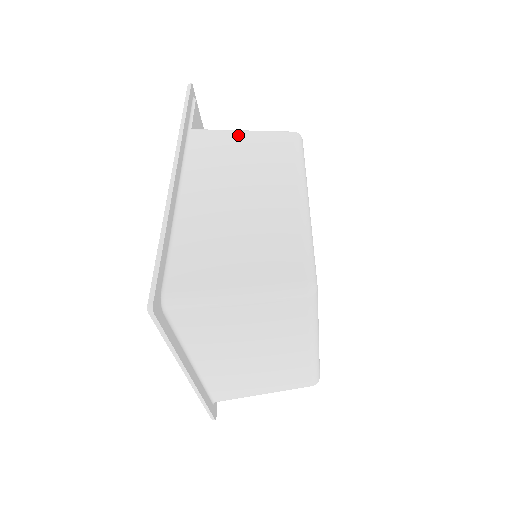
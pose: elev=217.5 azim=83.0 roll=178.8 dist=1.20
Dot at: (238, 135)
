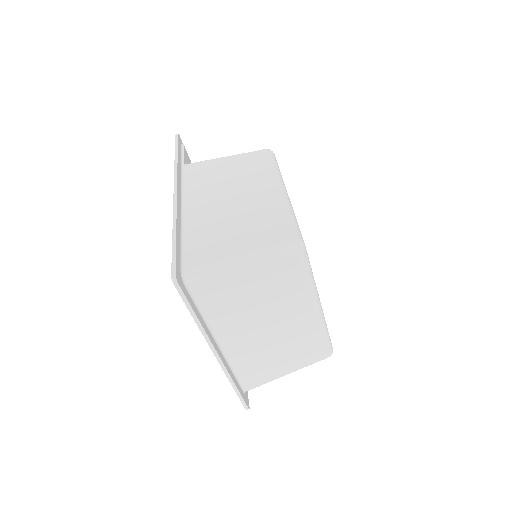
Dot at: (222, 160)
